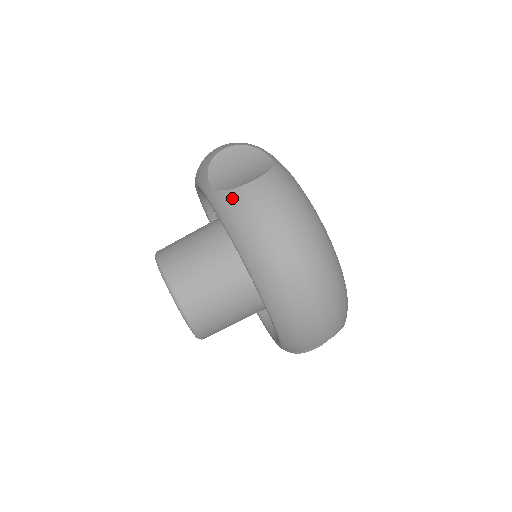
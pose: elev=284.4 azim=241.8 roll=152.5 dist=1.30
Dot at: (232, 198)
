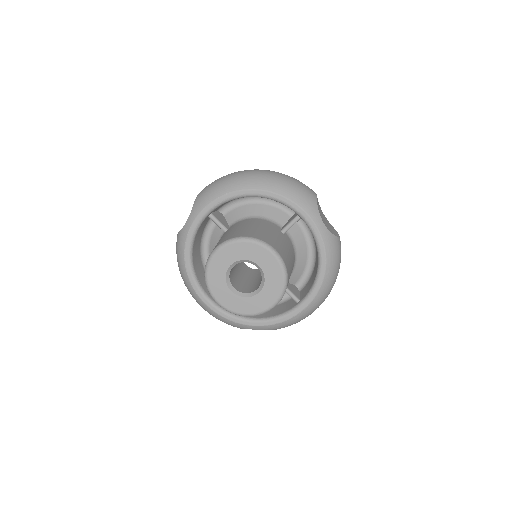
Dot at: (199, 197)
